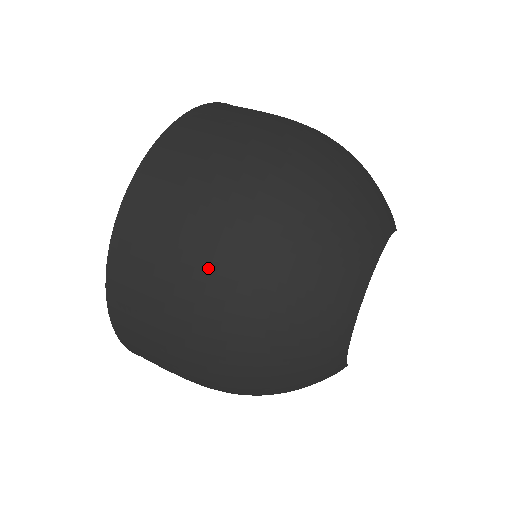
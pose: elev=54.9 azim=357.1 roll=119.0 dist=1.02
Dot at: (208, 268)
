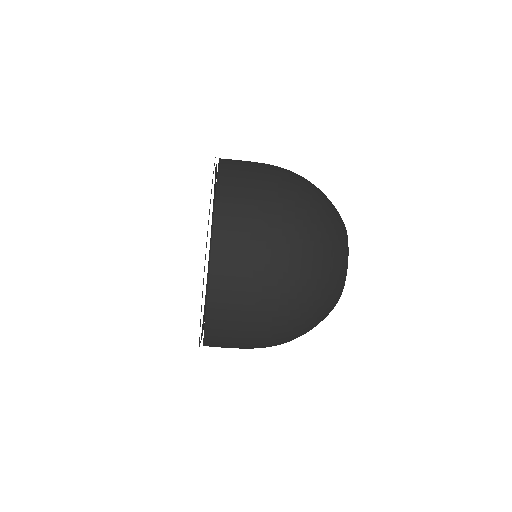
Dot at: (278, 304)
